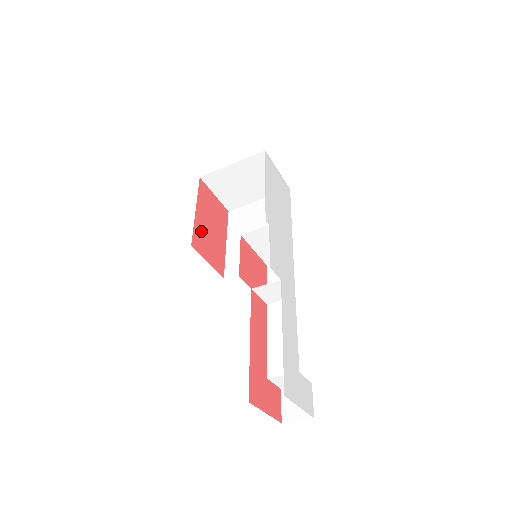
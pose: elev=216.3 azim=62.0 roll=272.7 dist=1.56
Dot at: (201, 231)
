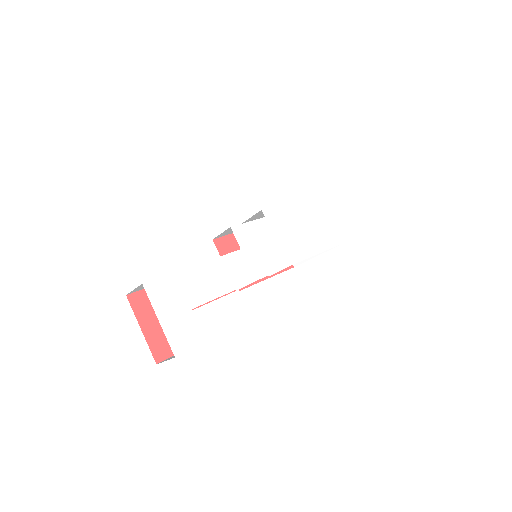
Dot at: occluded
